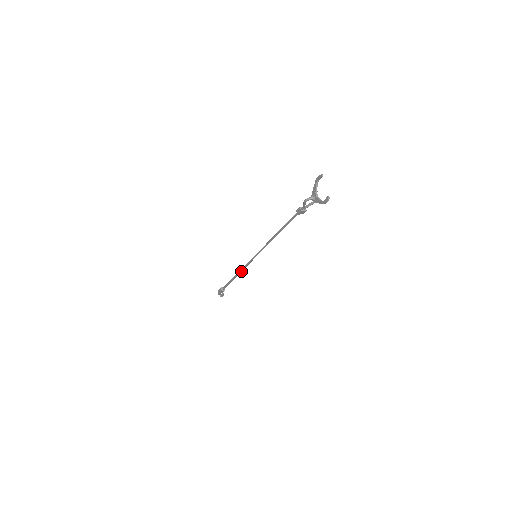
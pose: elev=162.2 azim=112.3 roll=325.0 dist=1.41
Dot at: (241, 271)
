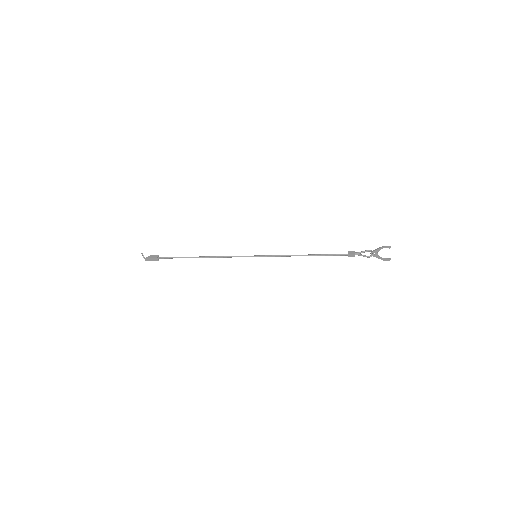
Dot at: (216, 257)
